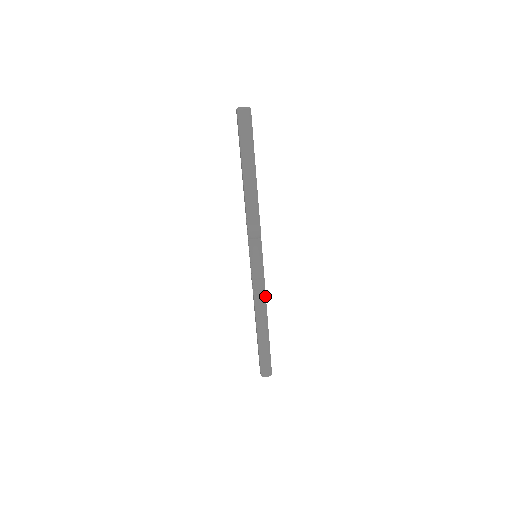
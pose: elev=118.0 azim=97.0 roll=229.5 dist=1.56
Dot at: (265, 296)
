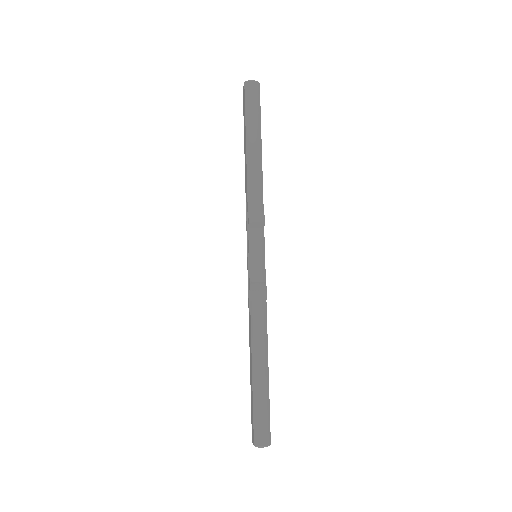
Dot at: (266, 311)
